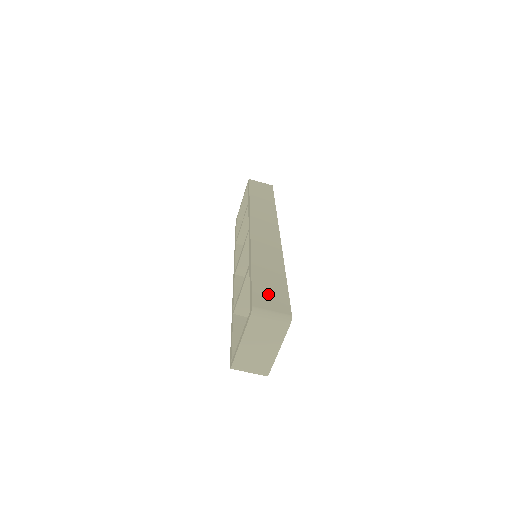
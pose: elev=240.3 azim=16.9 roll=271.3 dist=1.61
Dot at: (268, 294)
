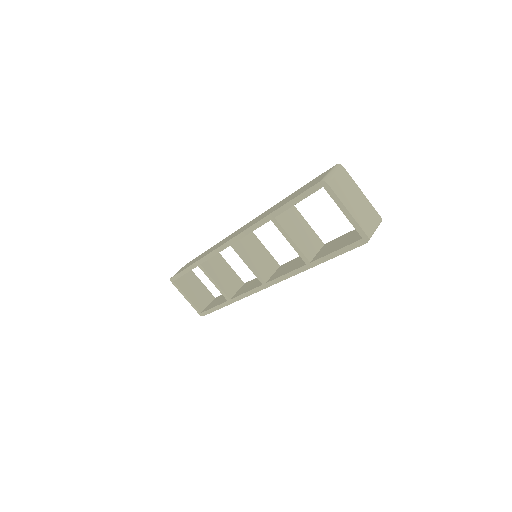
Dot at: (309, 185)
